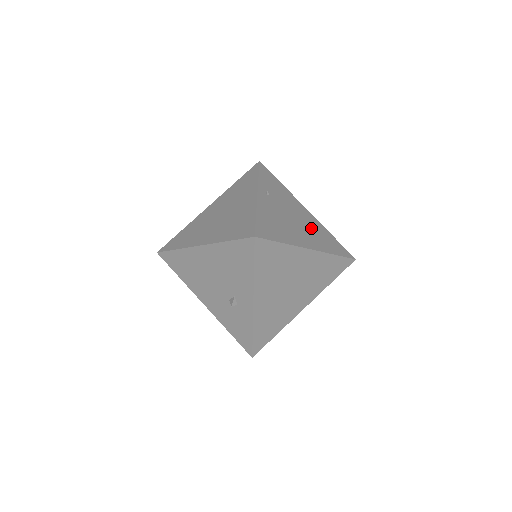
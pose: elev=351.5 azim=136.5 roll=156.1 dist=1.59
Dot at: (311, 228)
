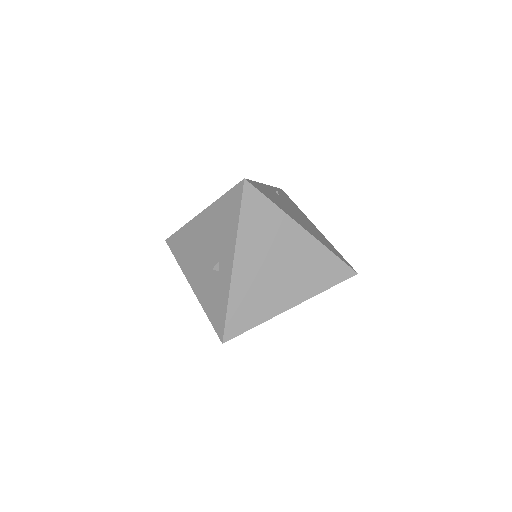
Dot at: (314, 230)
